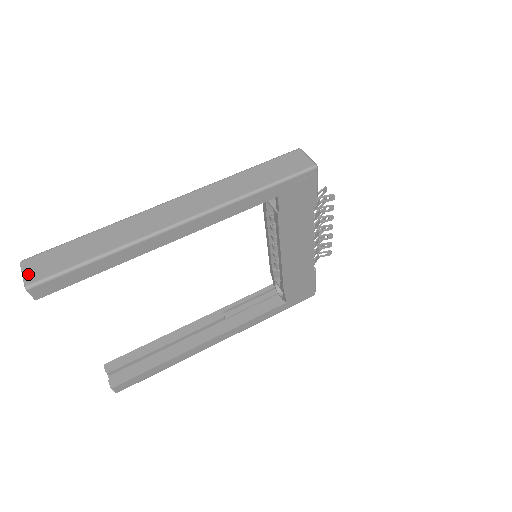
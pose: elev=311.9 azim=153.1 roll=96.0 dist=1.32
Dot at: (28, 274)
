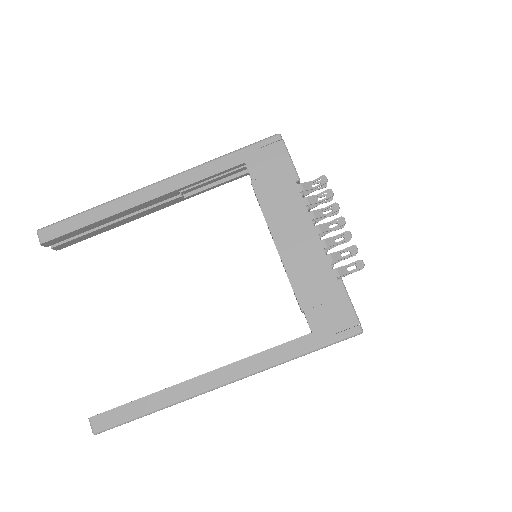
Dot at: occluded
